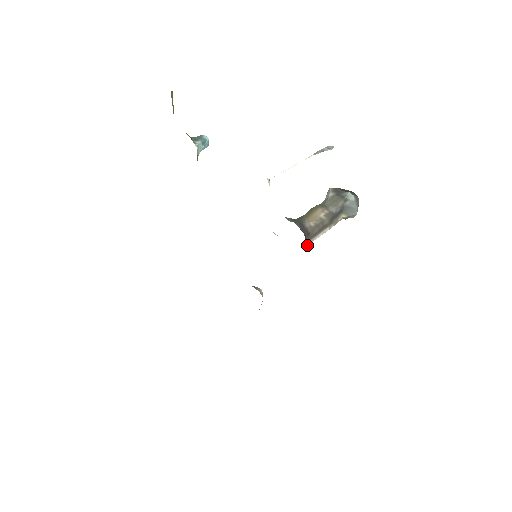
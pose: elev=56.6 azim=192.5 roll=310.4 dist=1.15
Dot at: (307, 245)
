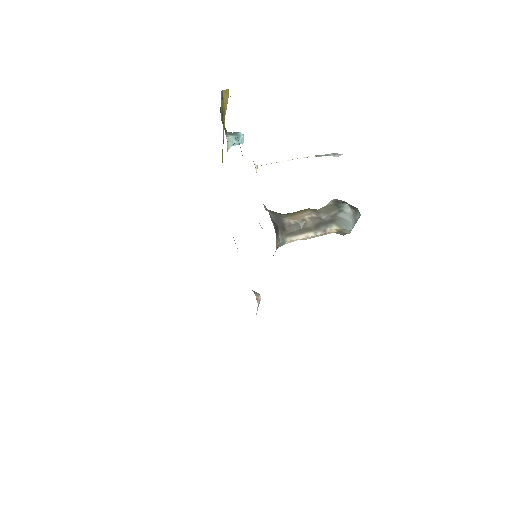
Dot at: (279, 240)
